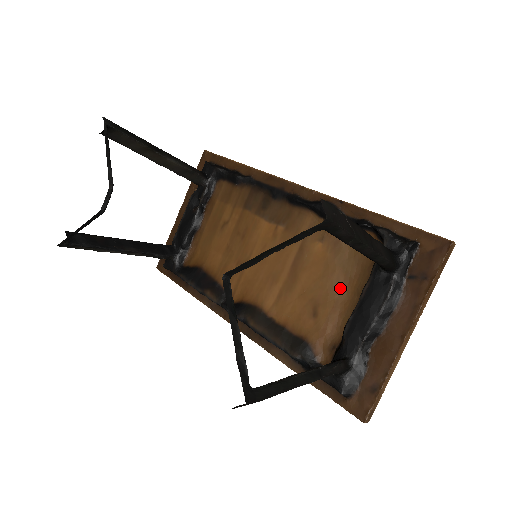
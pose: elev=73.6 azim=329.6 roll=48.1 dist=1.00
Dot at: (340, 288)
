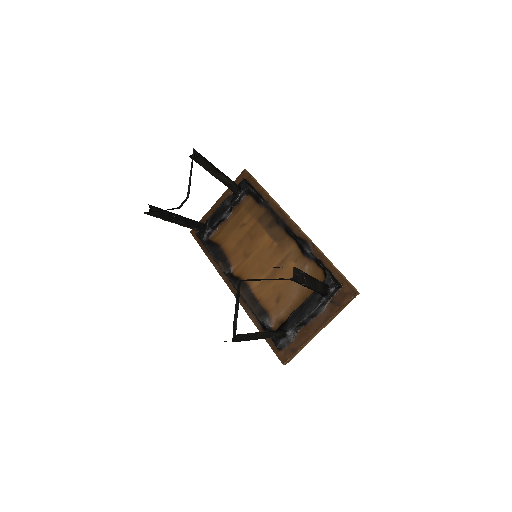
Dot at: (296, 292)
